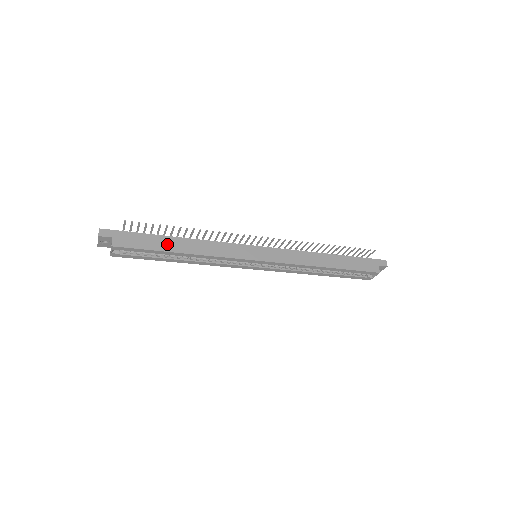
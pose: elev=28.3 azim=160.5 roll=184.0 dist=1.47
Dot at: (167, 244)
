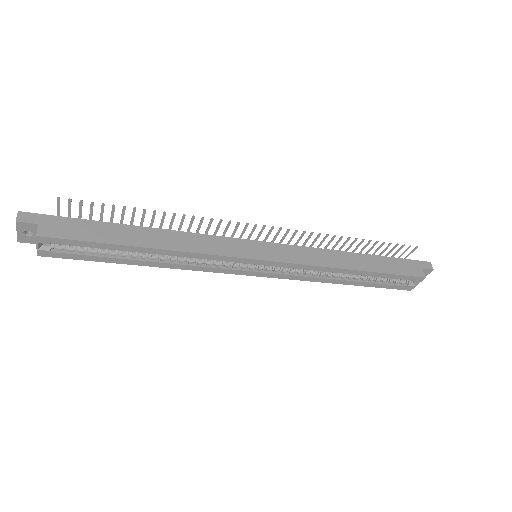
Dot at: (125, 235)
